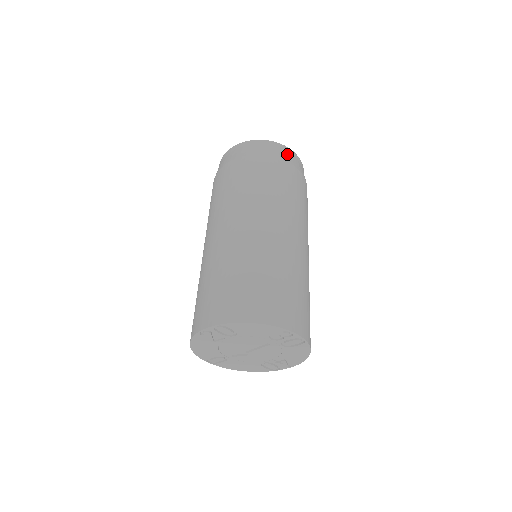
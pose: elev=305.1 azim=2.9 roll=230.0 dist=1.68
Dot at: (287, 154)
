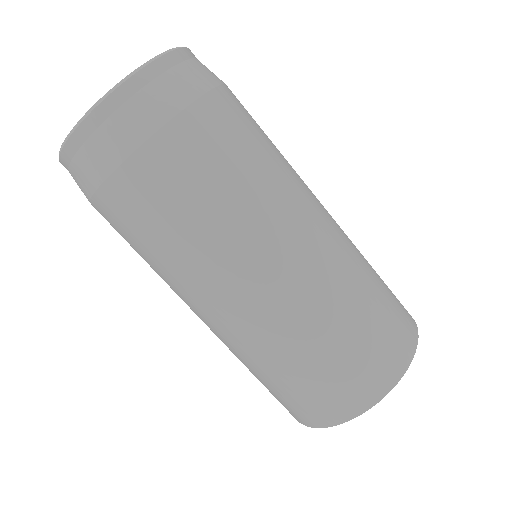
Dot at: (98, 144)
